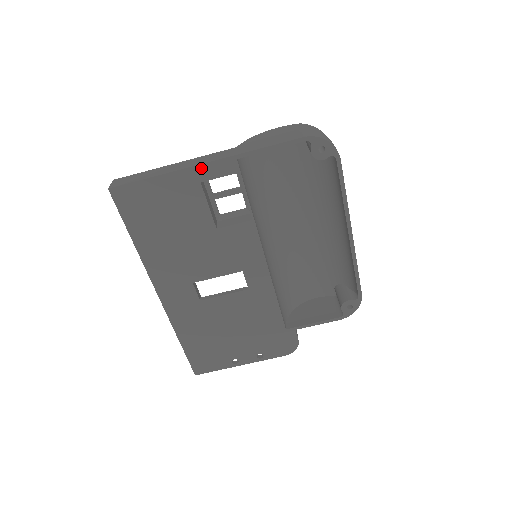
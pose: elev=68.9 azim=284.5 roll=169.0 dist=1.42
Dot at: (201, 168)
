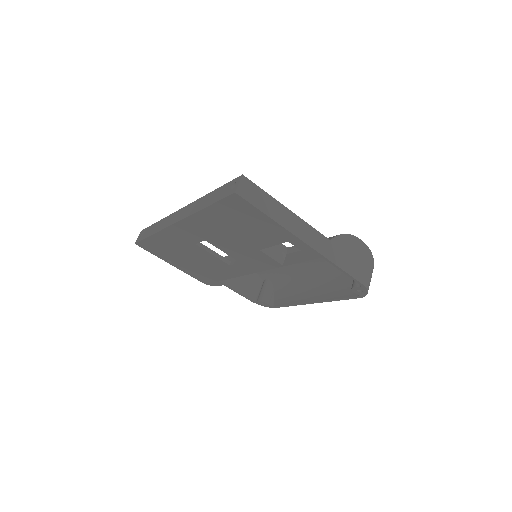
Dot at: (300, 241)
